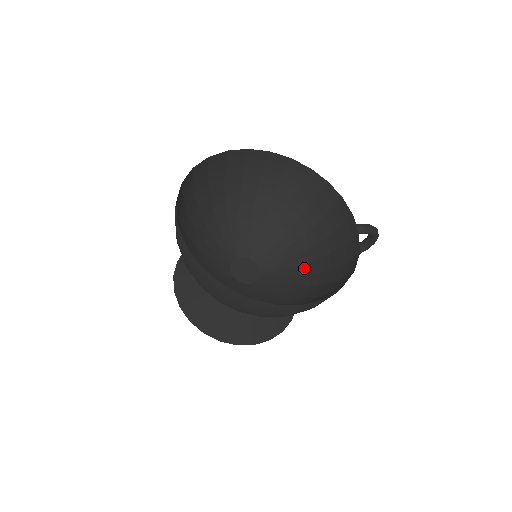
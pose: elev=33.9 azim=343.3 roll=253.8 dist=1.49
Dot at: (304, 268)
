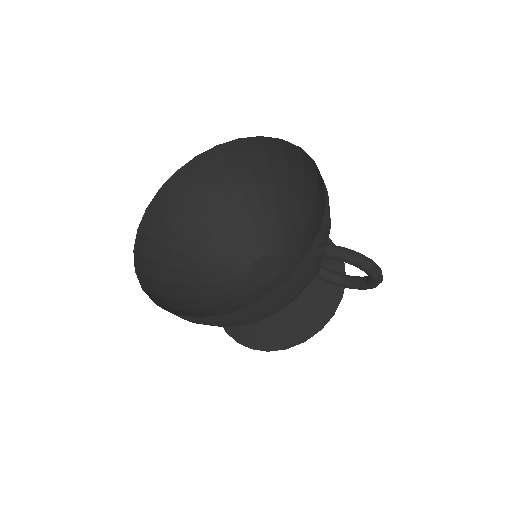
Dot at: occluded
